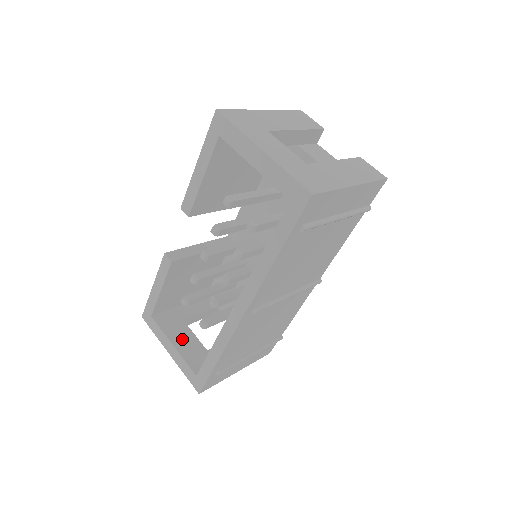
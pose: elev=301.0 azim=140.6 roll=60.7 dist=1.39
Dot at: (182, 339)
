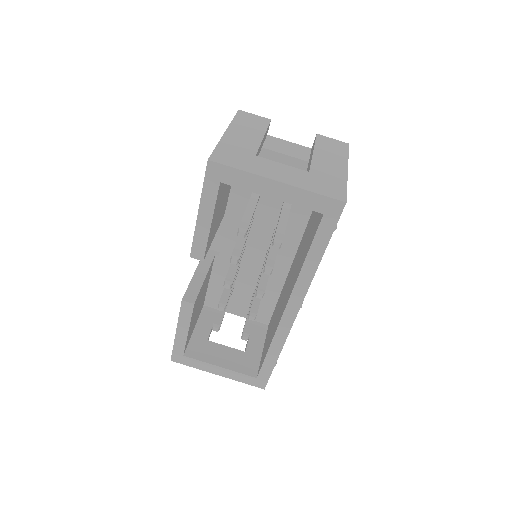
Dot at: (221, 357)
